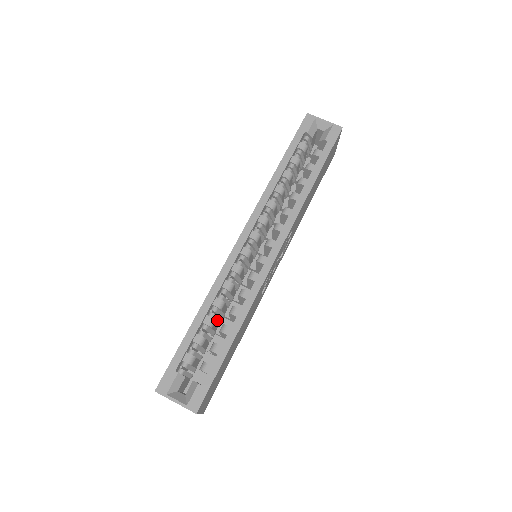
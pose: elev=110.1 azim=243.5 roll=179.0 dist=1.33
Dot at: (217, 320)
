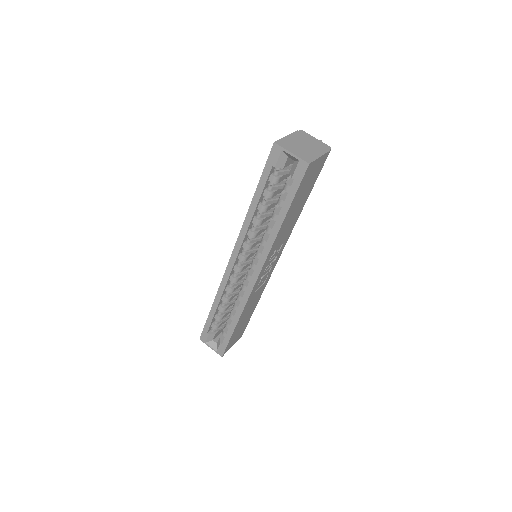
Dot at: (230, 303)
